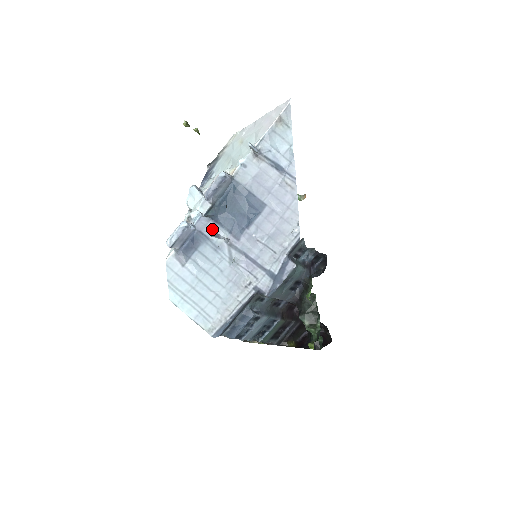
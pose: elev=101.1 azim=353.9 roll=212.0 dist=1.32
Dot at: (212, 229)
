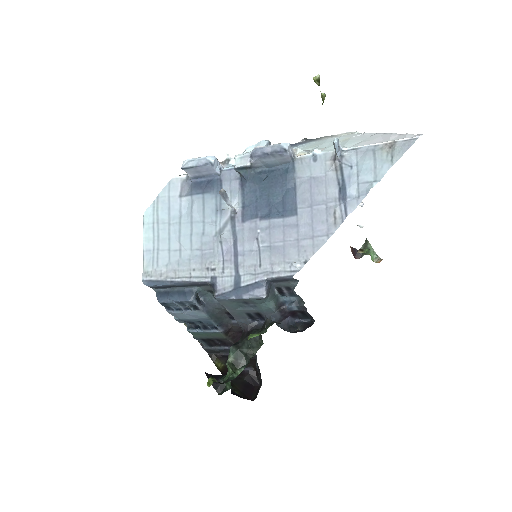
Dot at: (232, 189)
